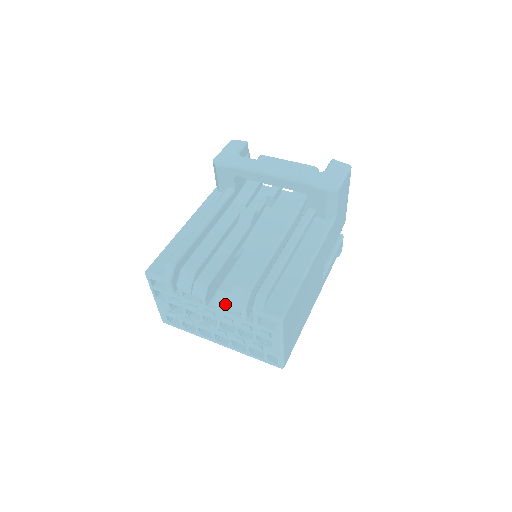
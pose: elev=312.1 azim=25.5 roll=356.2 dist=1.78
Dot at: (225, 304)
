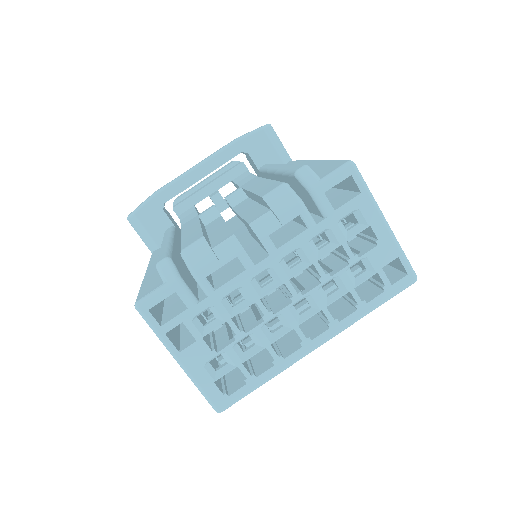
Dot at: (274, 227)
